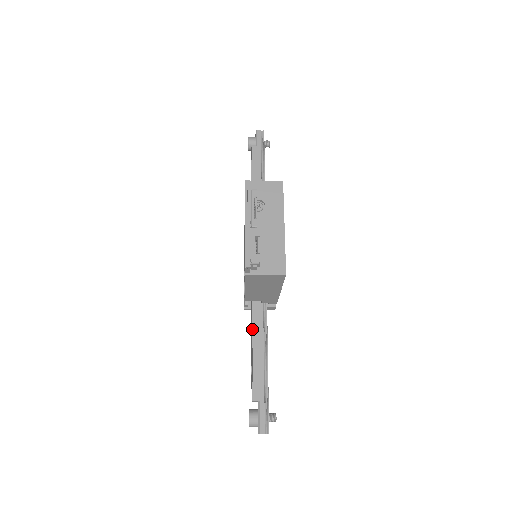
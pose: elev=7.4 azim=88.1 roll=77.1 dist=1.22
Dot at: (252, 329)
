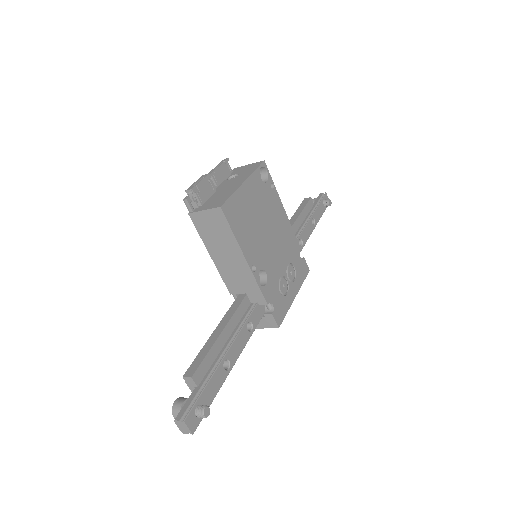
Dot at: occluded
